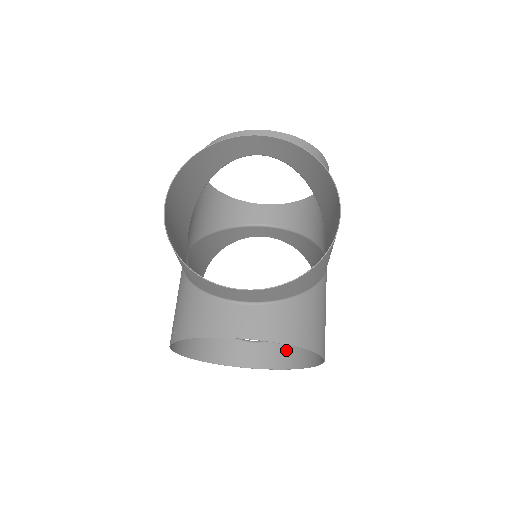
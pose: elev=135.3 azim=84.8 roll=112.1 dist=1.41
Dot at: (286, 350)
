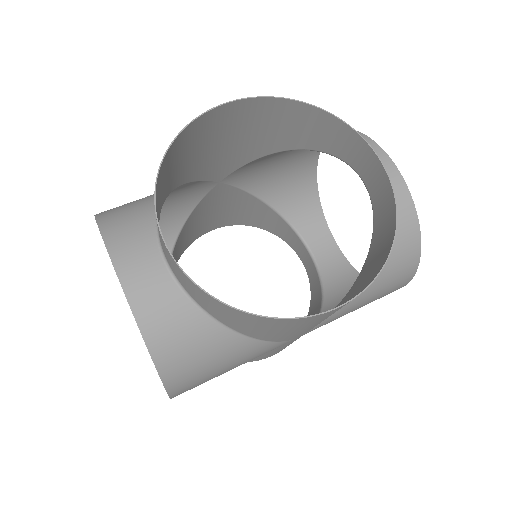
Dot at: (315, 294)
